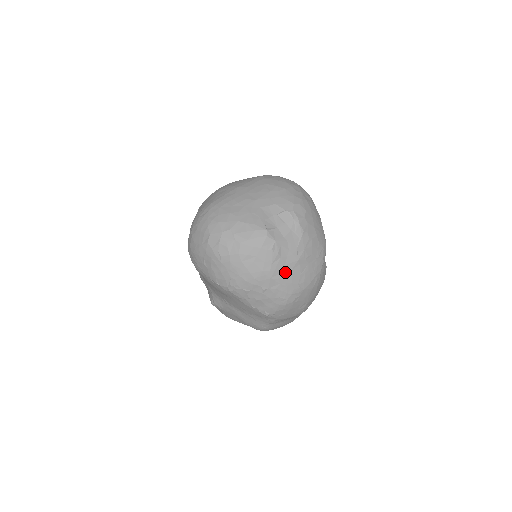
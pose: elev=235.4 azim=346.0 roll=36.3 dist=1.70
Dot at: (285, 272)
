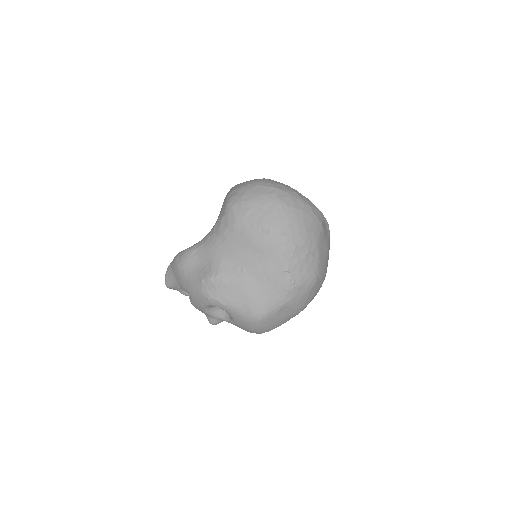
Dot at: (322, 249)
